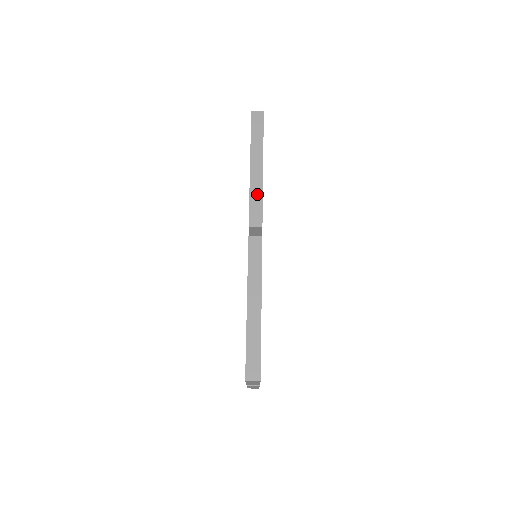
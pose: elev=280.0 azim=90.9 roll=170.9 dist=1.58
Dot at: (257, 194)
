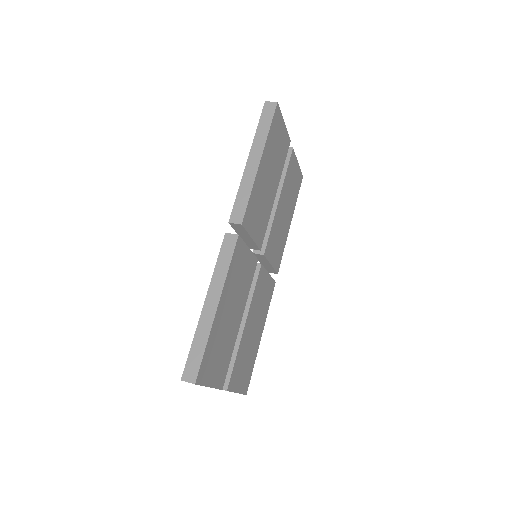
Dot at: (246, 190)
